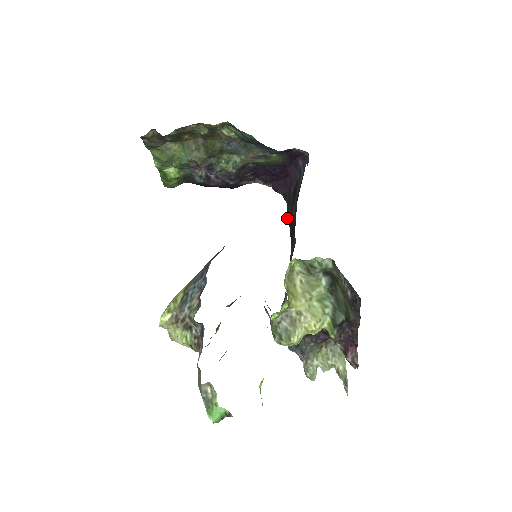
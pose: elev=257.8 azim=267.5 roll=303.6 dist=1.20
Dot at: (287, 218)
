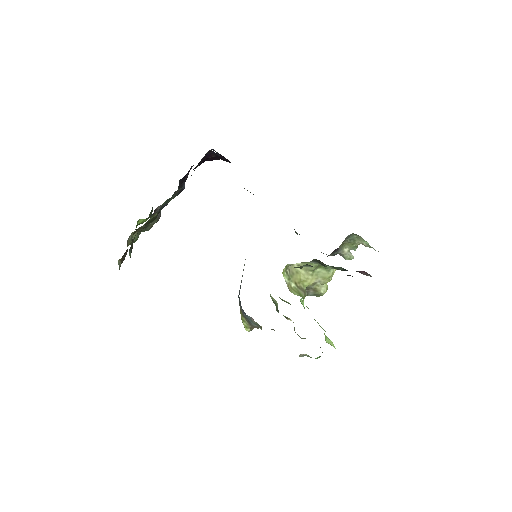
Dot at: occluded
